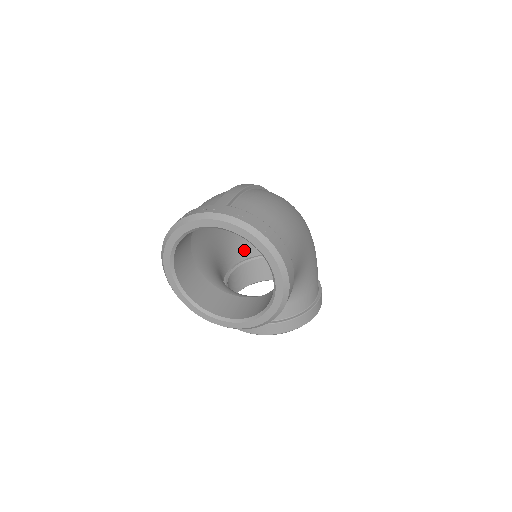
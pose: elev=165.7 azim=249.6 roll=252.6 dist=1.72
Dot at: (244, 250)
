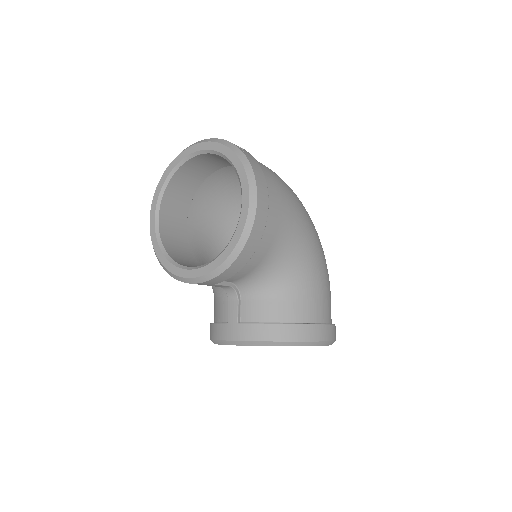
Dot at: occluded
